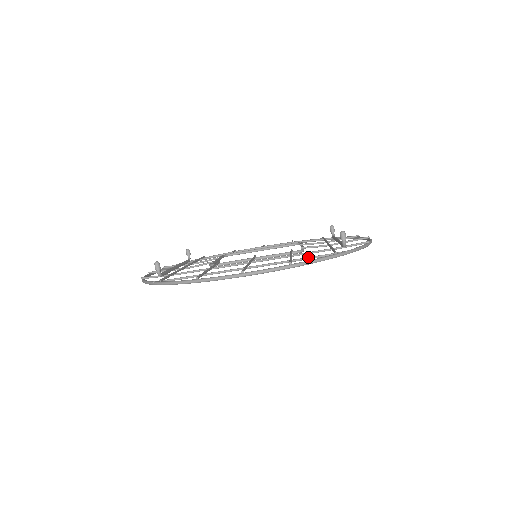
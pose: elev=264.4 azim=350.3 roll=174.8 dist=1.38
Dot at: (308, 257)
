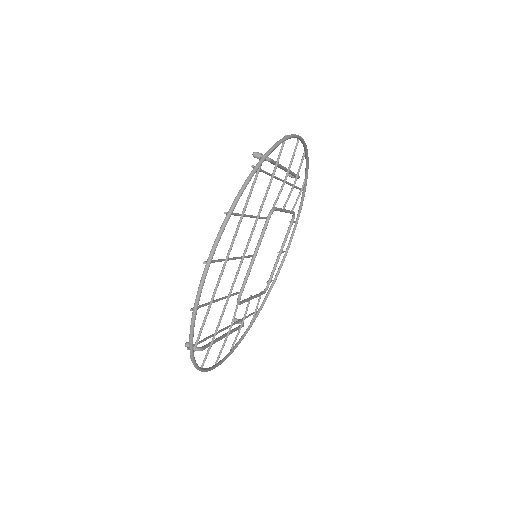
Dot at: (247, 197)
